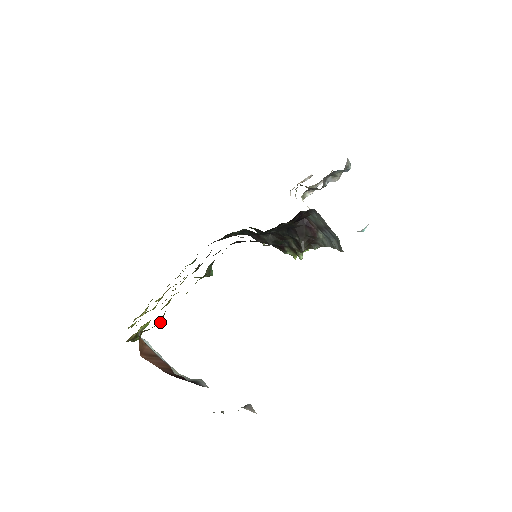
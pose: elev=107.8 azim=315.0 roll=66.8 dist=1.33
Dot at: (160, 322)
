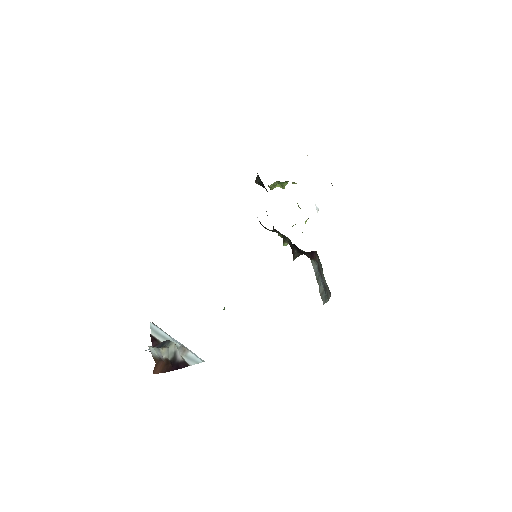
Dot at: occluded
